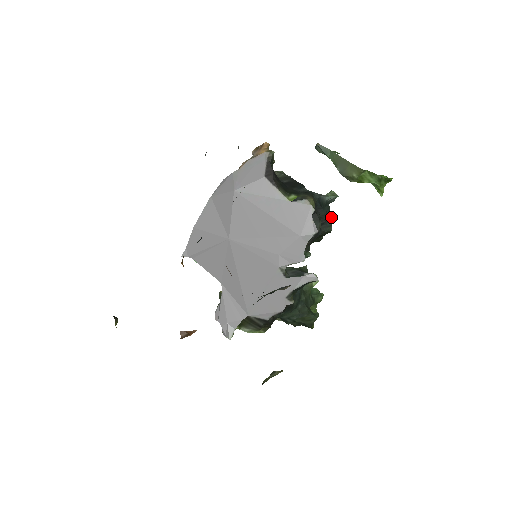
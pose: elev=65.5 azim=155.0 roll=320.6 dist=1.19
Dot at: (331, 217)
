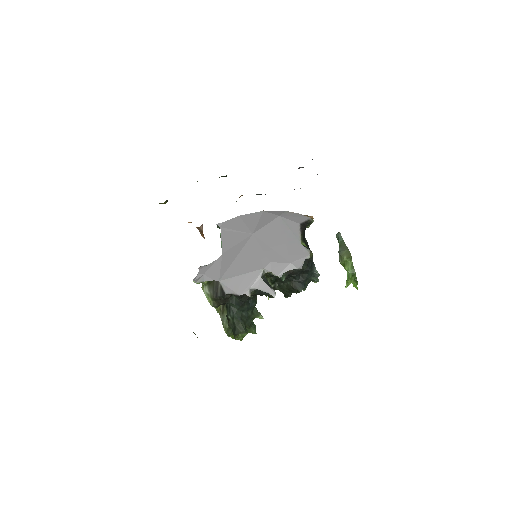
Dot at: (305, 289)
